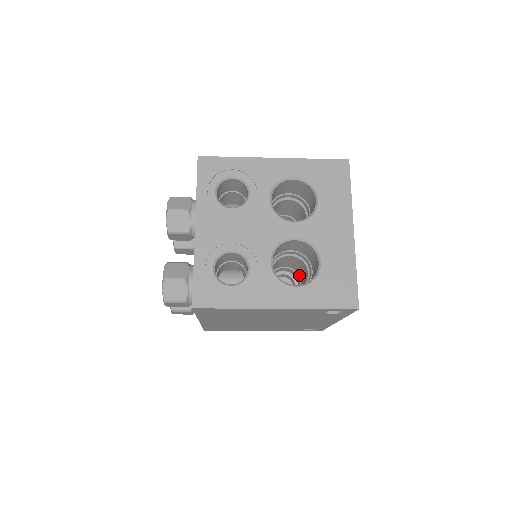
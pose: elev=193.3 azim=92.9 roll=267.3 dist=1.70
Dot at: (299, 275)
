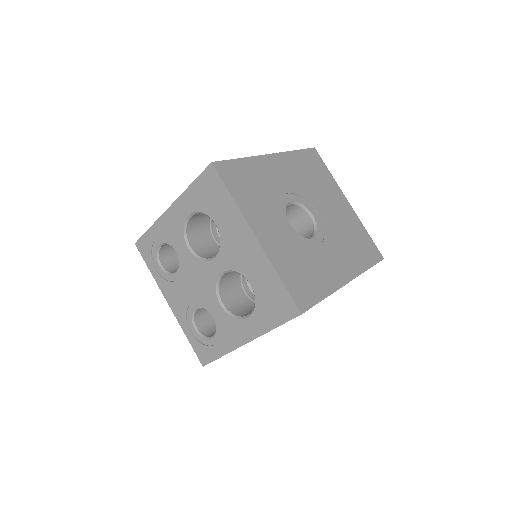
Dot at: occluded
